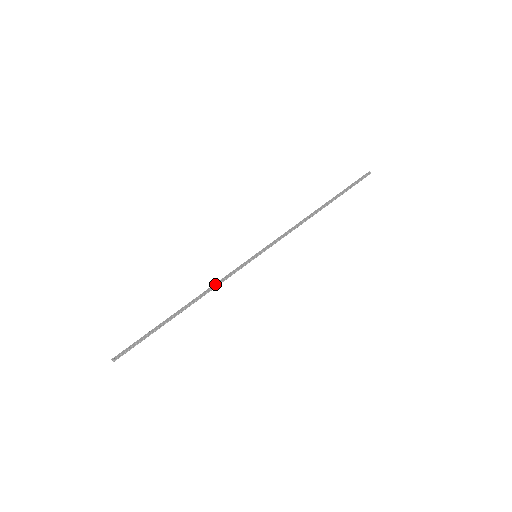
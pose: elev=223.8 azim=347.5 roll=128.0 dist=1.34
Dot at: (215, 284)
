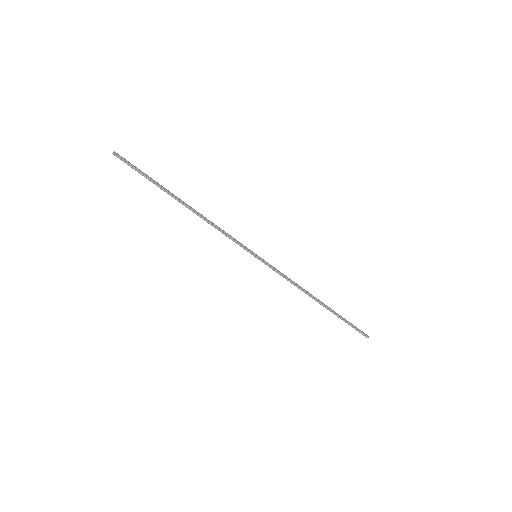
Dot at: (217, 226)
